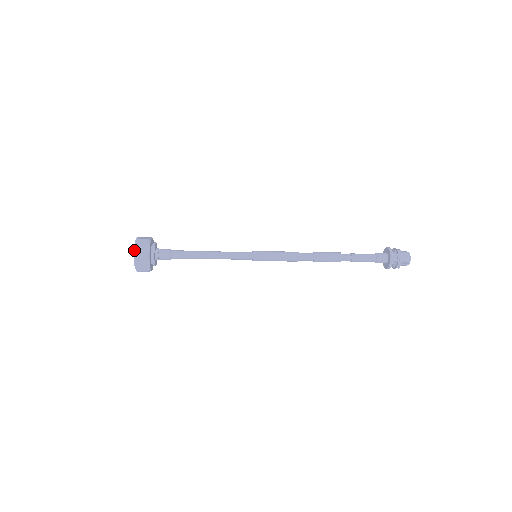
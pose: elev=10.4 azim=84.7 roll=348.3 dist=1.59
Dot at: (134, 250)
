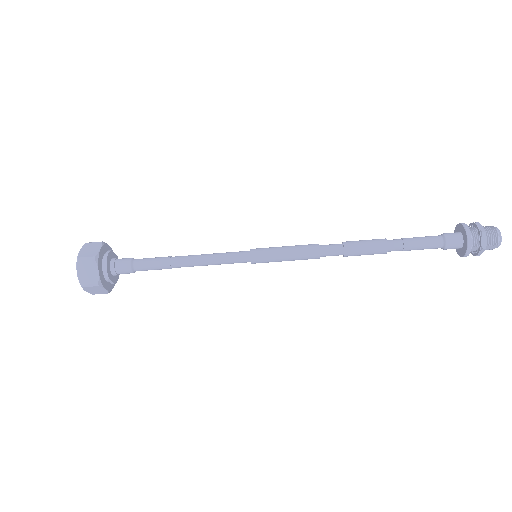
Dot at: occluded
